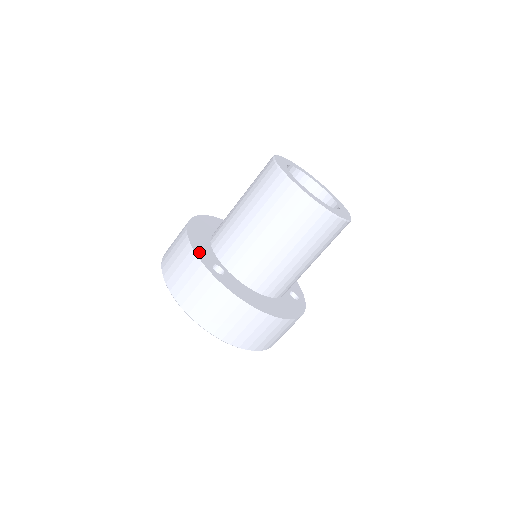
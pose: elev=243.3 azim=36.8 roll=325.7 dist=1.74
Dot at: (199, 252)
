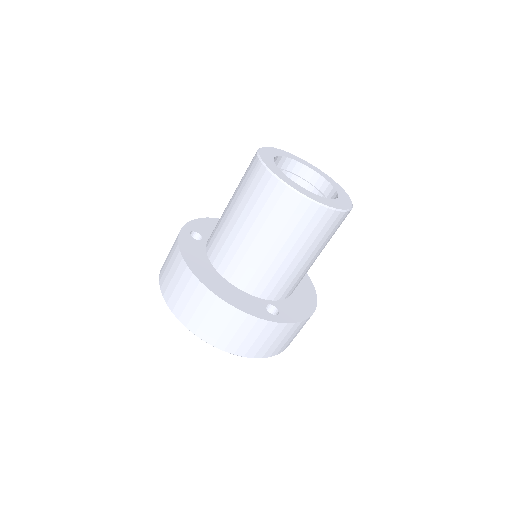
Dot at: (252, 311)
